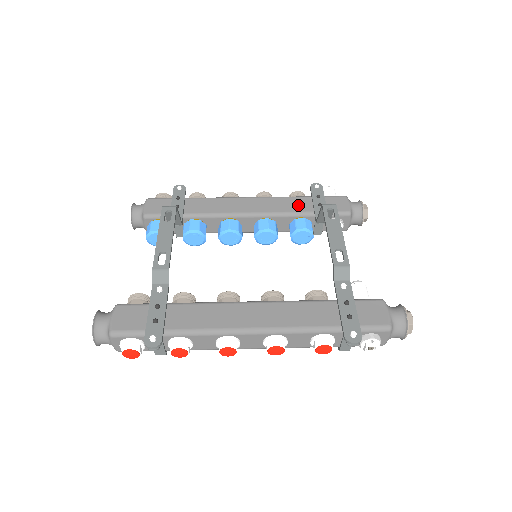
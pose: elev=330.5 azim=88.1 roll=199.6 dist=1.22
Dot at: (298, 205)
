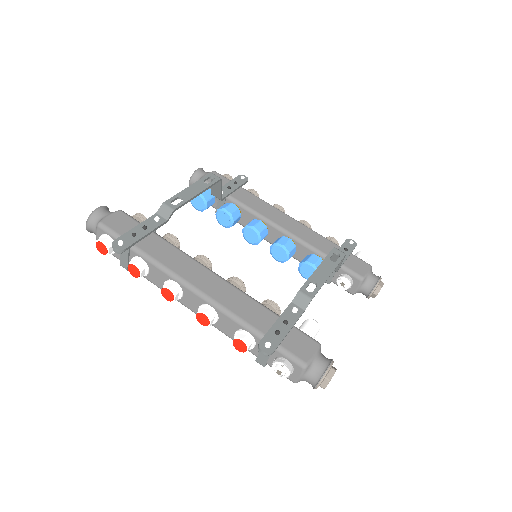
Dot at: (324, 246)
